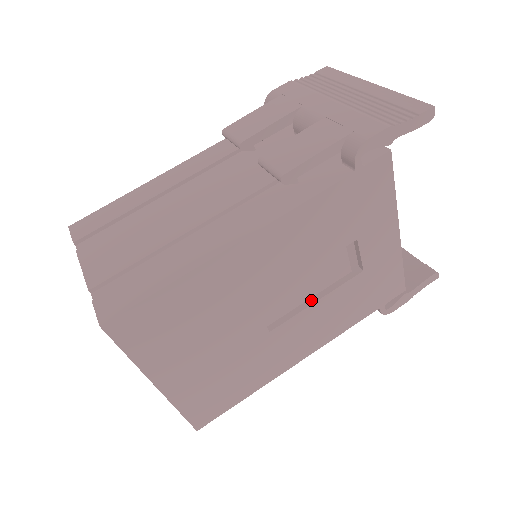
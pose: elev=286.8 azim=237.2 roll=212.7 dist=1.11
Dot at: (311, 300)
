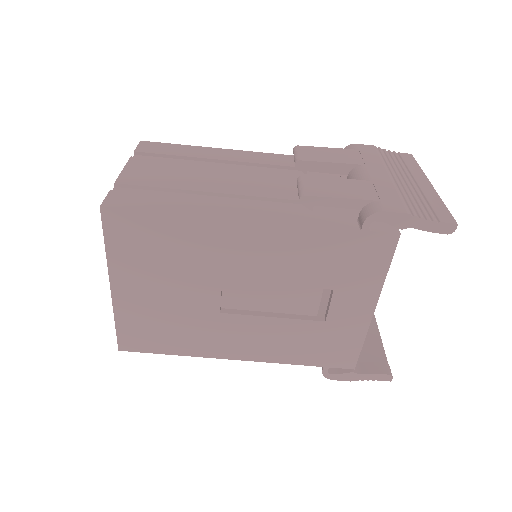
Dot at: (269, 313)
